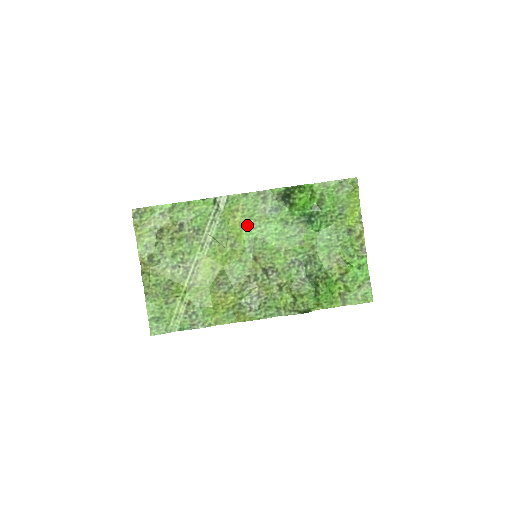
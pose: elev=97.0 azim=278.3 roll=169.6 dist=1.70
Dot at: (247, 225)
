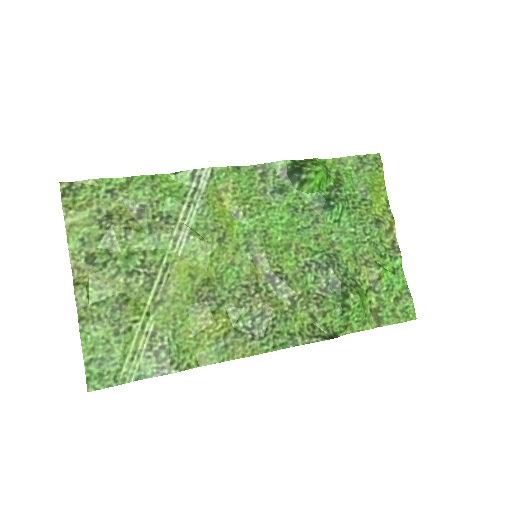
Dot at: (241, 211)
